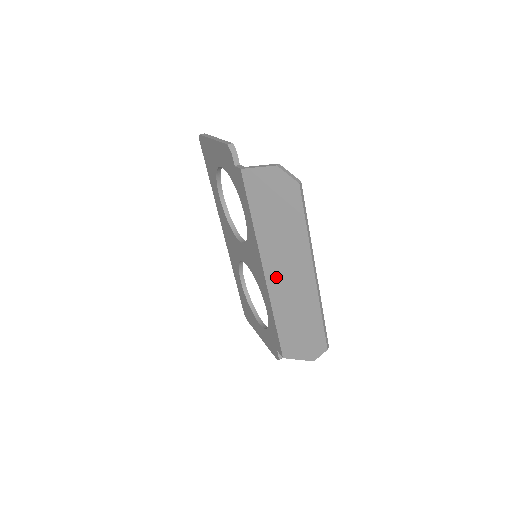
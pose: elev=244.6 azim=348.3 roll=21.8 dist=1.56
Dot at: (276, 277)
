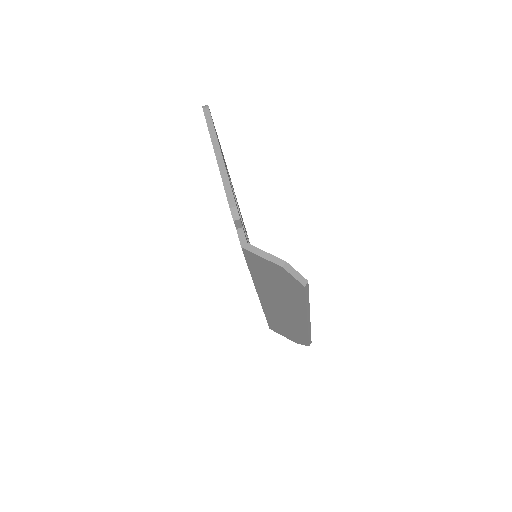
Dot at: (270, 304)
